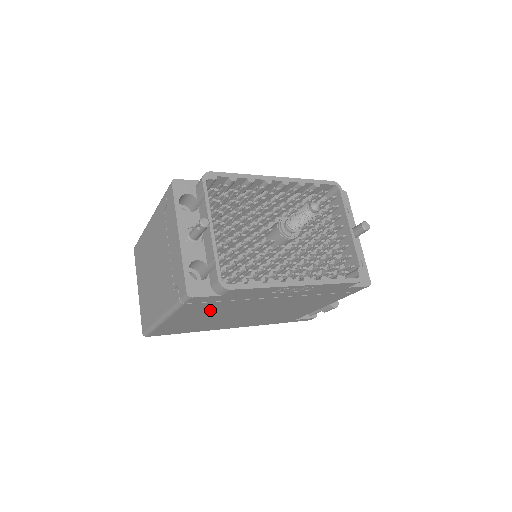
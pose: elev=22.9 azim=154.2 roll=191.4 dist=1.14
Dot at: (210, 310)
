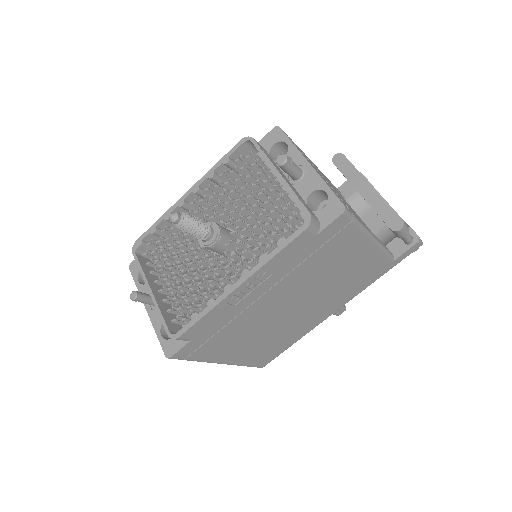
Dot at: (234, 340)
